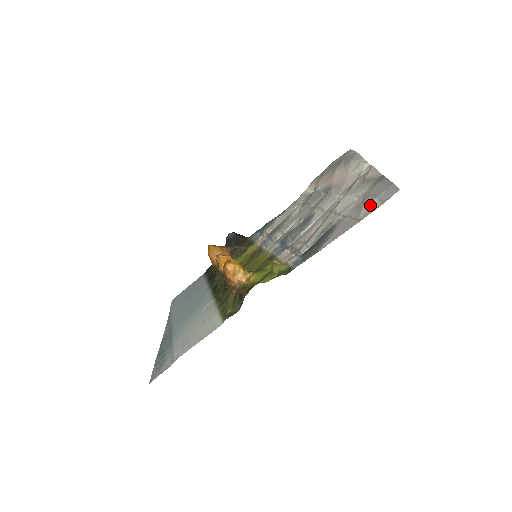
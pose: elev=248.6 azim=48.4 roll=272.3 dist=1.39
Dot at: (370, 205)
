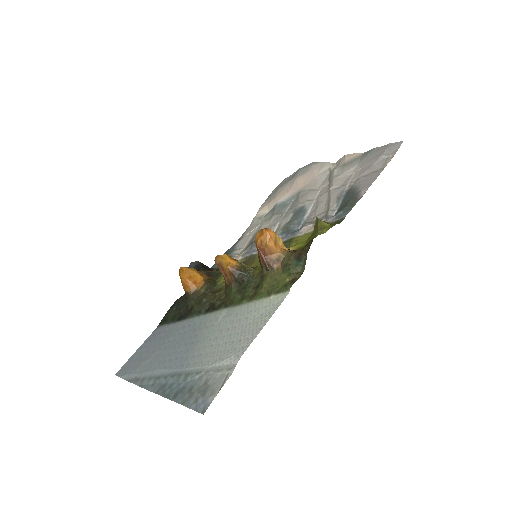
Dot at: (381, 160)
